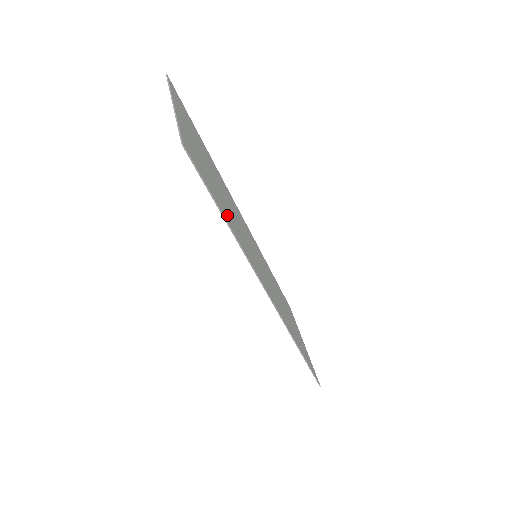
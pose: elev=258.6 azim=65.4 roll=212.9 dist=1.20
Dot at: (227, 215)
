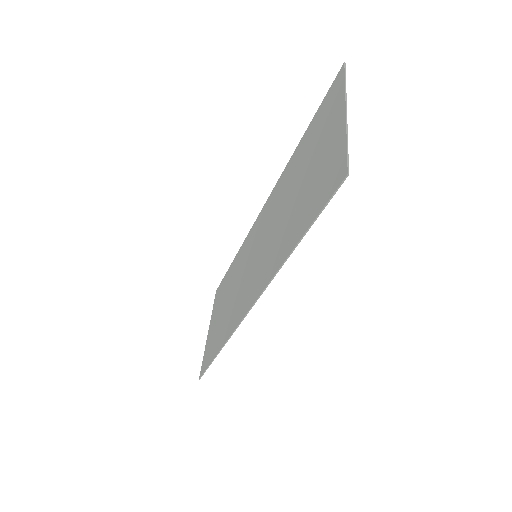
Dot at: (294, 232)
